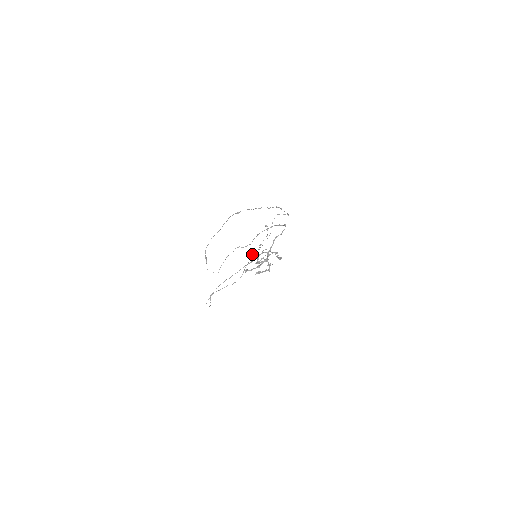
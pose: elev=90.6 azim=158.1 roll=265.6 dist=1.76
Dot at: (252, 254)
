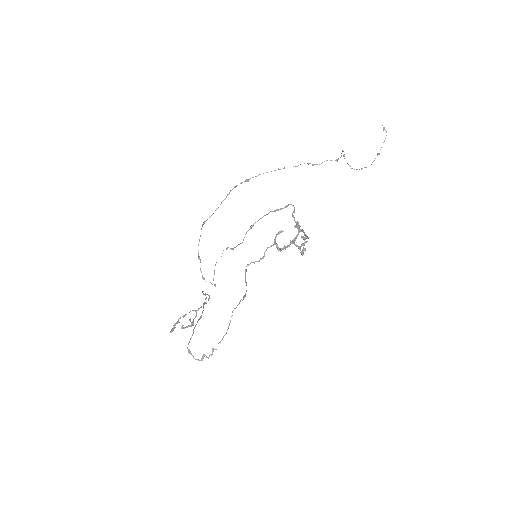
Dot at: (281, 232)
